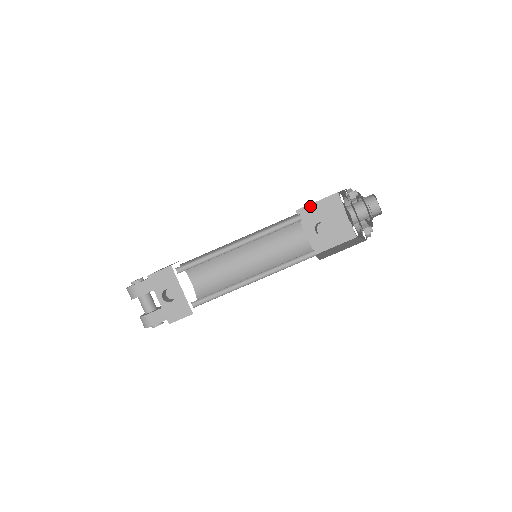
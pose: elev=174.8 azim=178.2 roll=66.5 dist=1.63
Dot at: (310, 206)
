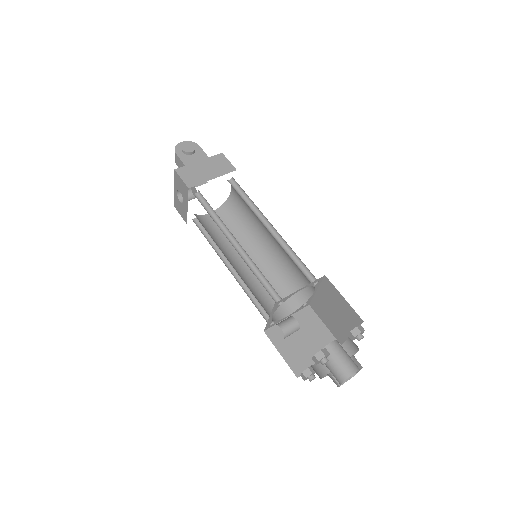
Dot at: (337, 291)
